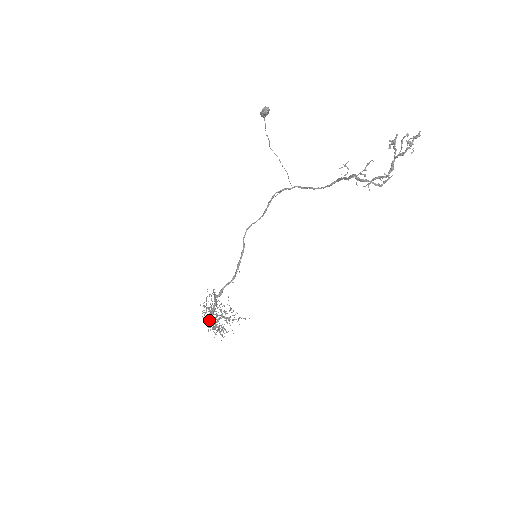
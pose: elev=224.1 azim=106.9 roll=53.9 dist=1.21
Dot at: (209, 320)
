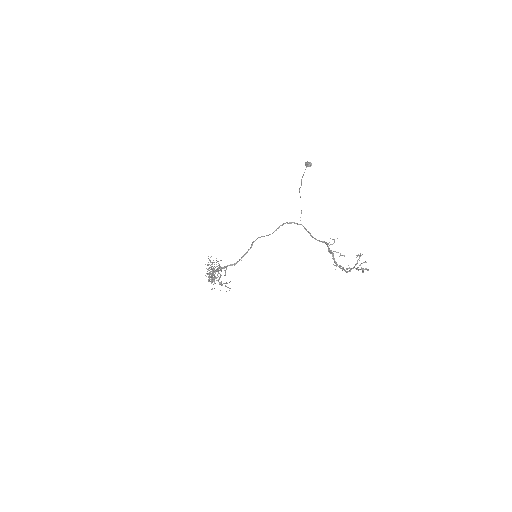
Dot at: (209, 270)
